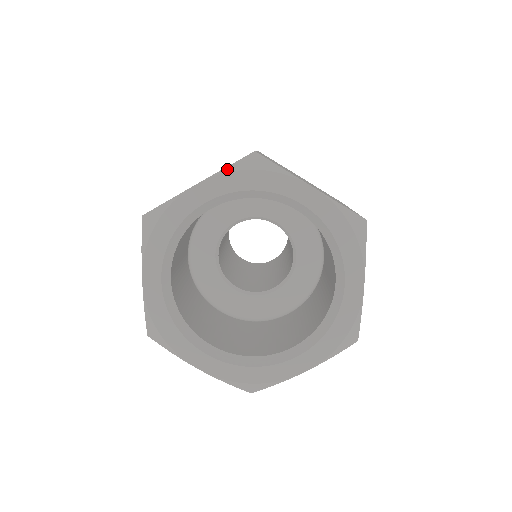
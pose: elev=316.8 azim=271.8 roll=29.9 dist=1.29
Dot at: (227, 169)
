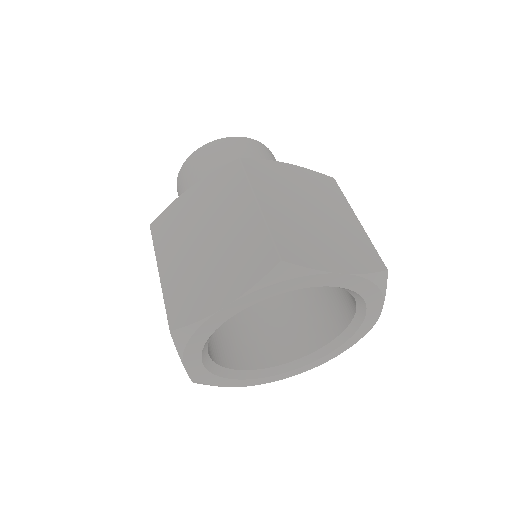
Dot at: (256, 287)
